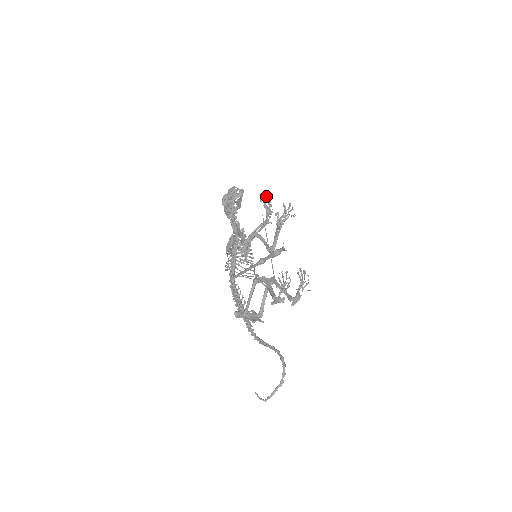
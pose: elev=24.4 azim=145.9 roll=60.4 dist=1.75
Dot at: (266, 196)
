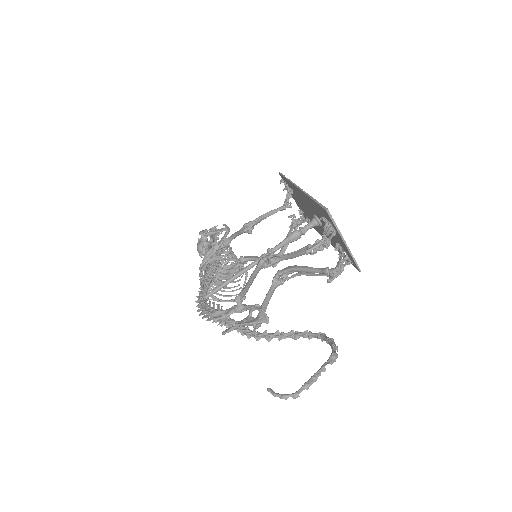
Dot at: (284, 188)
